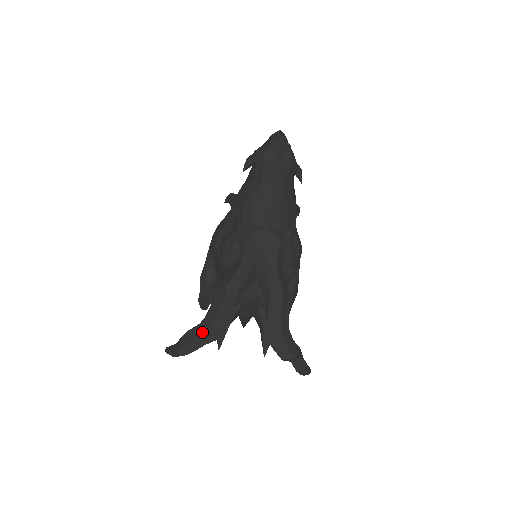
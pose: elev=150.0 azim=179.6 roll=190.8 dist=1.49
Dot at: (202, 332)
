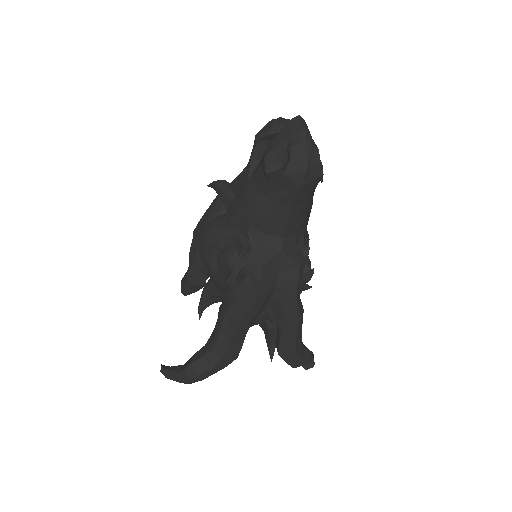
Dot at: (210, 365)
